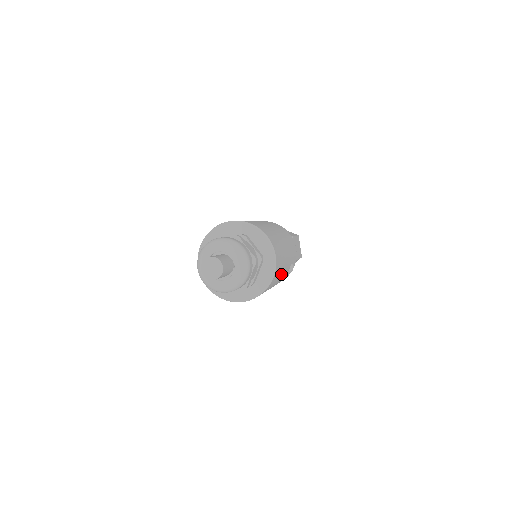
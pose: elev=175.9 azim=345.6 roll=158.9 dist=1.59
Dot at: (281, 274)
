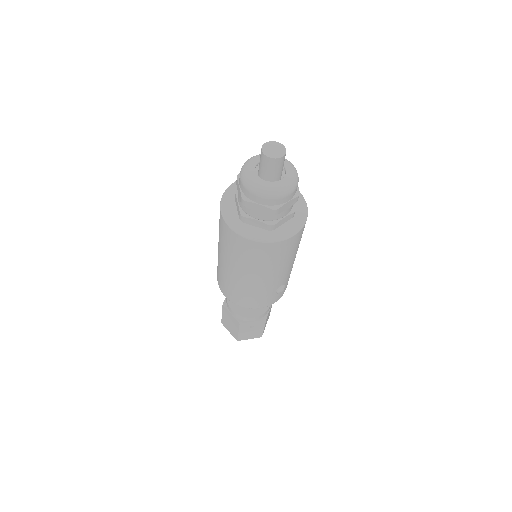
Dot at: (285, 263)
